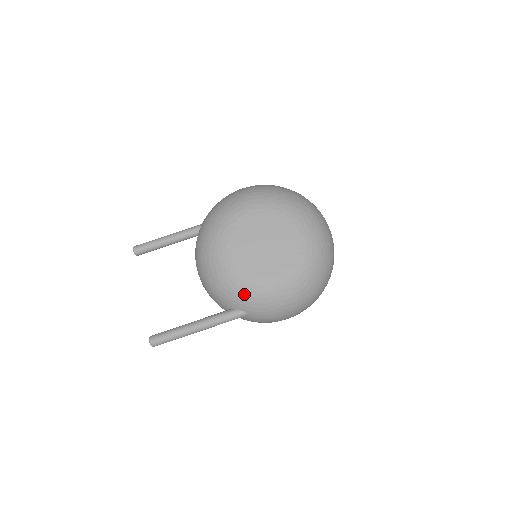
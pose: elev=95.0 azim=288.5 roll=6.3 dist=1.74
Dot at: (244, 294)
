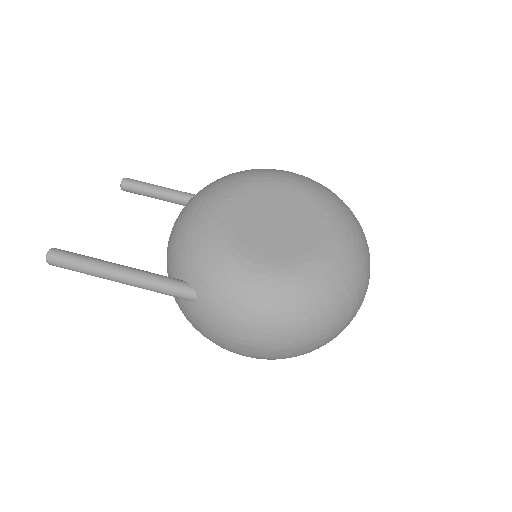
Dot at: (211, 261)
